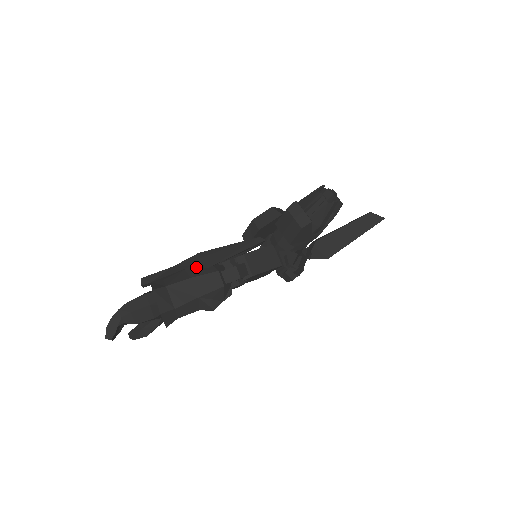
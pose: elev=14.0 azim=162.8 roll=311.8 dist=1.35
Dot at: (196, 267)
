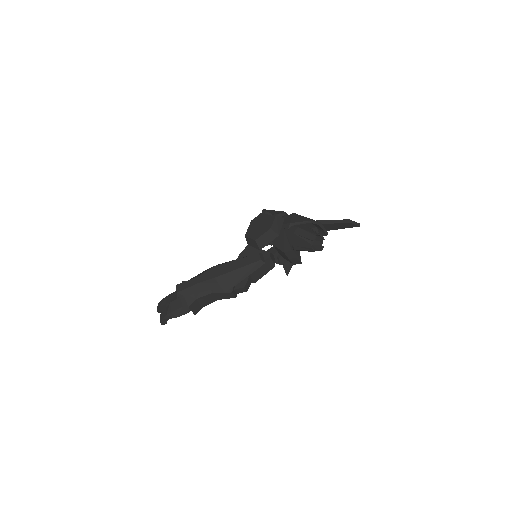
Dot at: occluded
